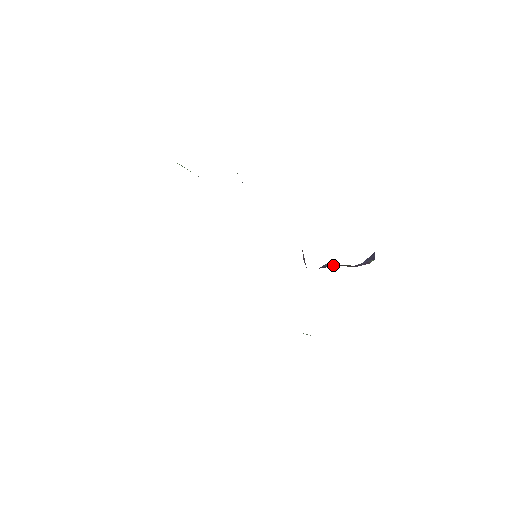
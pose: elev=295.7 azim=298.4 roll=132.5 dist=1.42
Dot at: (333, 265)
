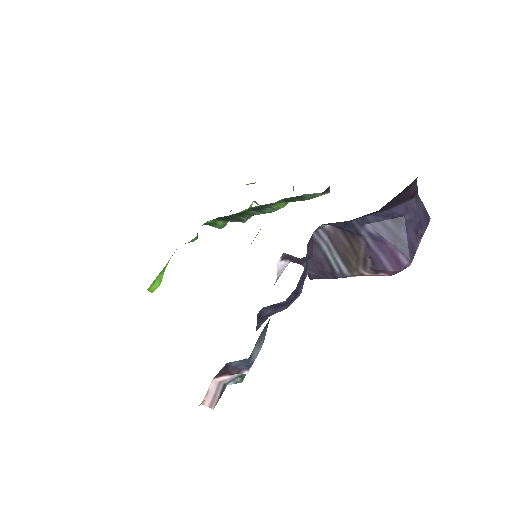
Dot at: (342, 268)
